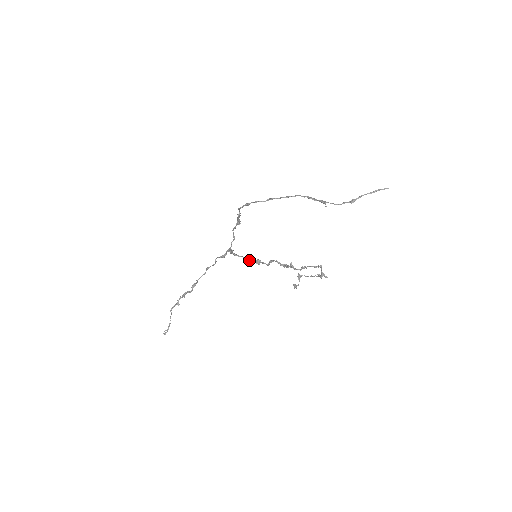
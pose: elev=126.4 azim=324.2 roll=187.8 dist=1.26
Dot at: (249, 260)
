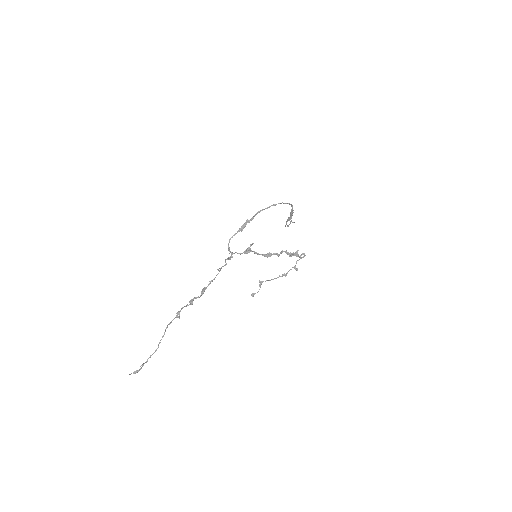
Dot at: (262, 254)
